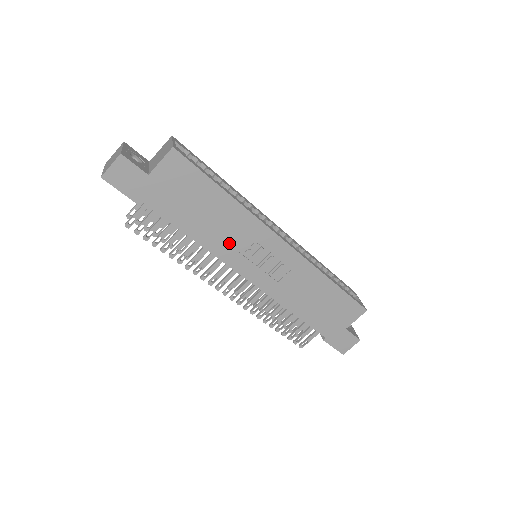
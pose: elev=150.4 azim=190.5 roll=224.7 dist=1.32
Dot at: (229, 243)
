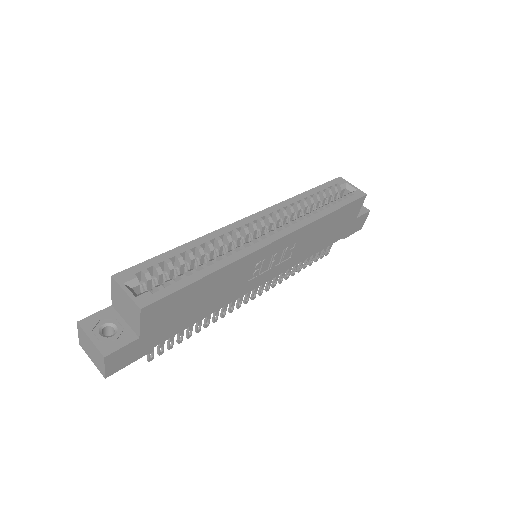
Dot at: (237, 287)
